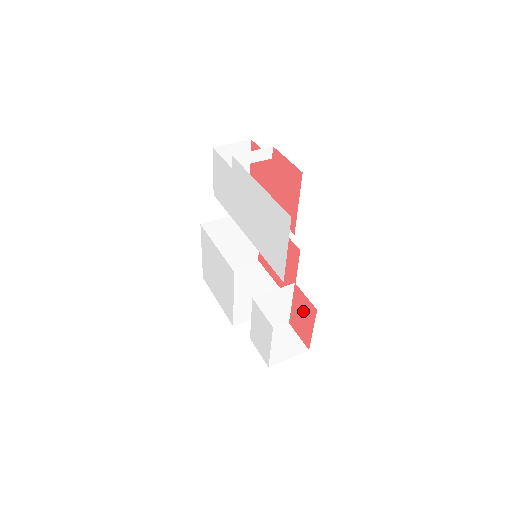
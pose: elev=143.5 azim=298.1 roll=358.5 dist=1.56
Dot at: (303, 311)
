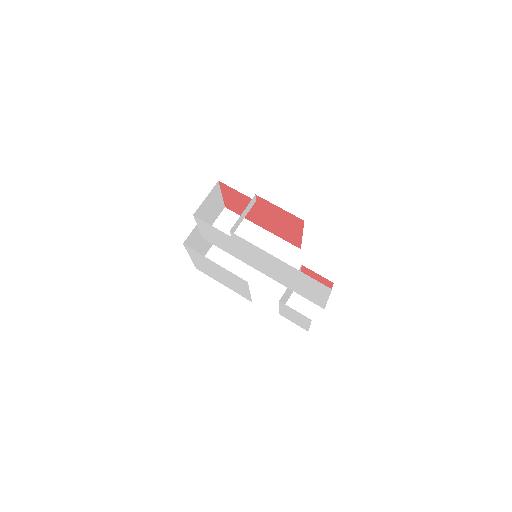
Dot at: occluded
